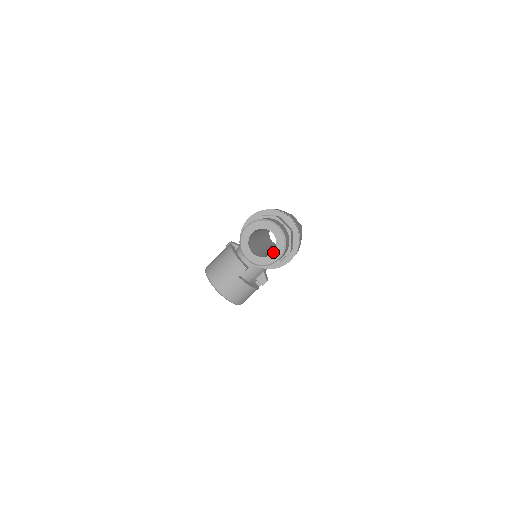
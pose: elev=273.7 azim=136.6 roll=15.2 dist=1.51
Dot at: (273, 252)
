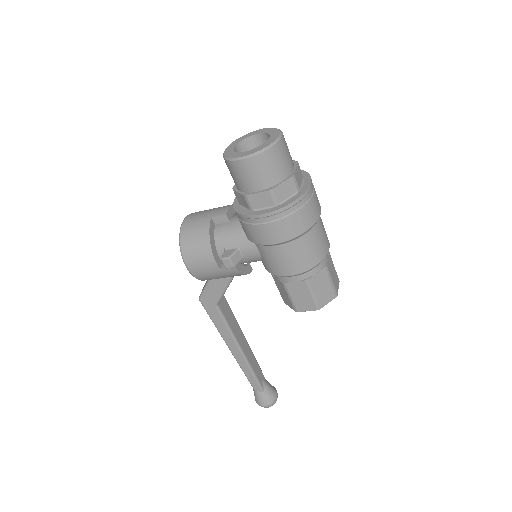
Dot at: (249, 150)
